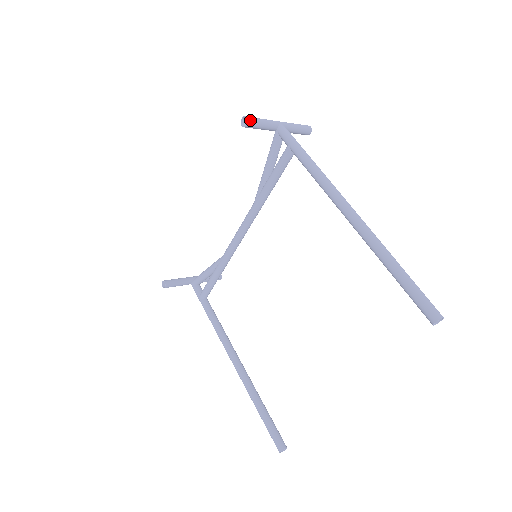
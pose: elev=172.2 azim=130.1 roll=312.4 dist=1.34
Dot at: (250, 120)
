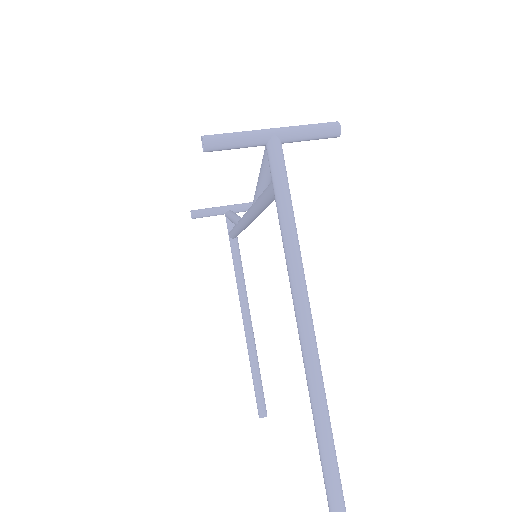
Dot at: (210, 145)
